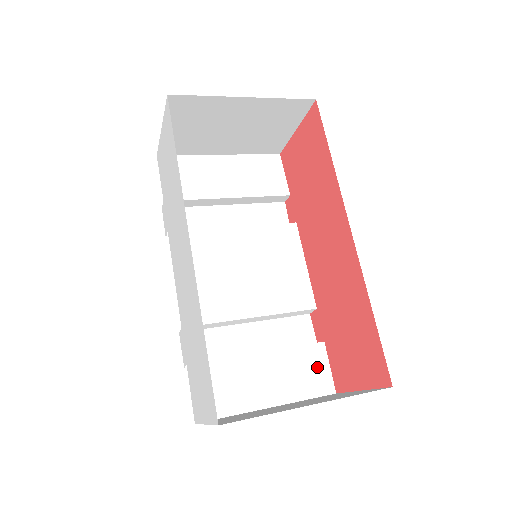
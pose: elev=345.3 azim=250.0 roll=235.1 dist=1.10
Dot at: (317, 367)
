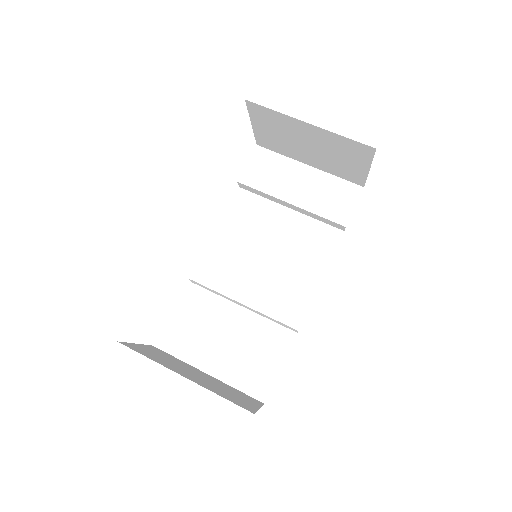
Dot at: (264, 373)
